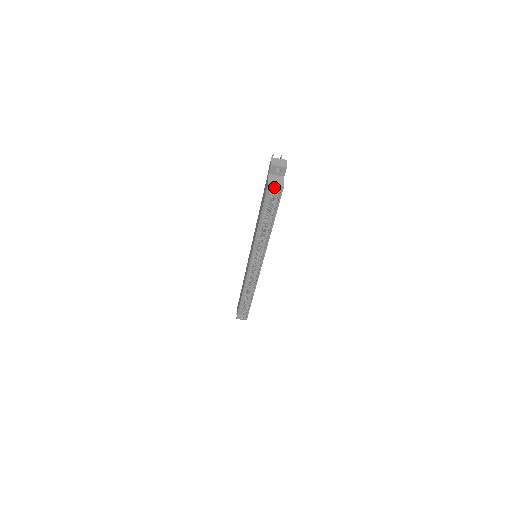
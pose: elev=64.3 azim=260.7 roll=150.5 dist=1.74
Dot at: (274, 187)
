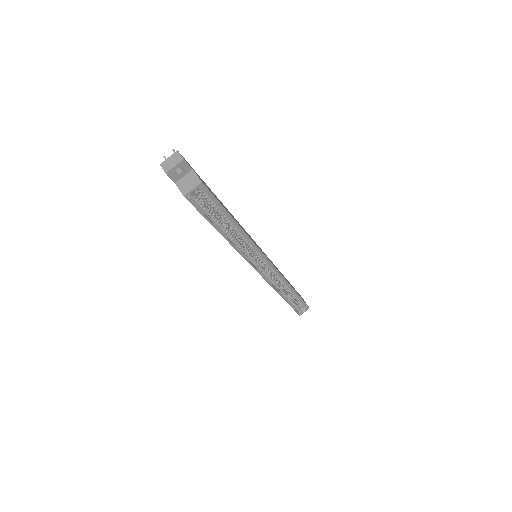
Dot at: occluded
